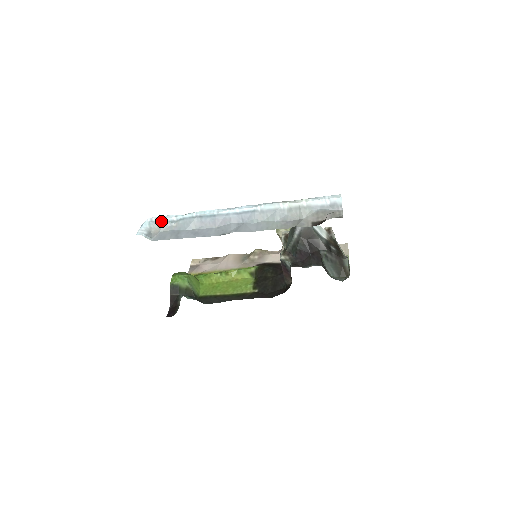
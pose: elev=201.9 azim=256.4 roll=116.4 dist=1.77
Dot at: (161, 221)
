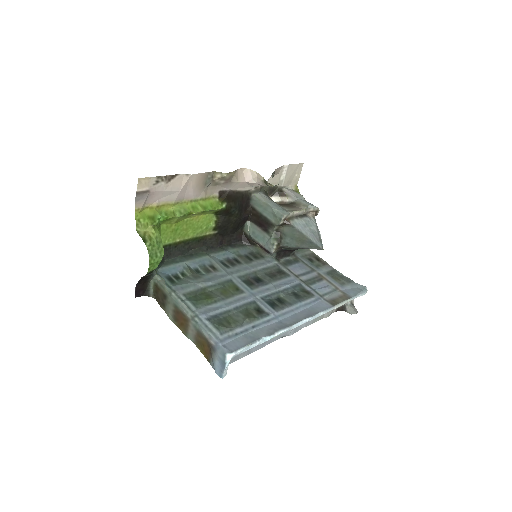
Dot at: occluded
